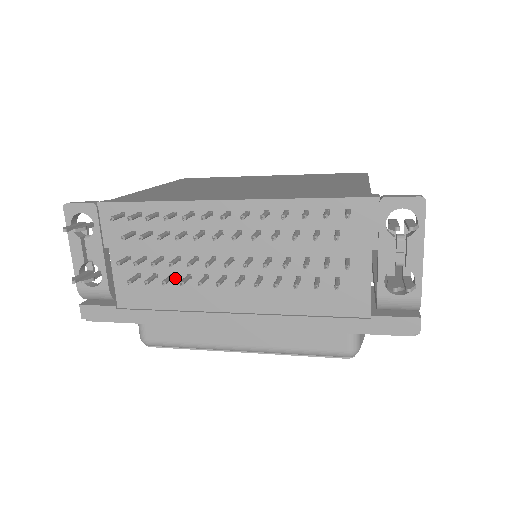
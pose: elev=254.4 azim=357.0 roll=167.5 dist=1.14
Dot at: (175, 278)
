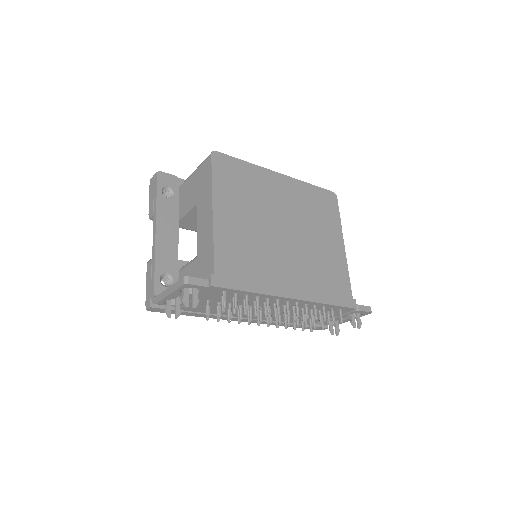
Dot at: occluded
